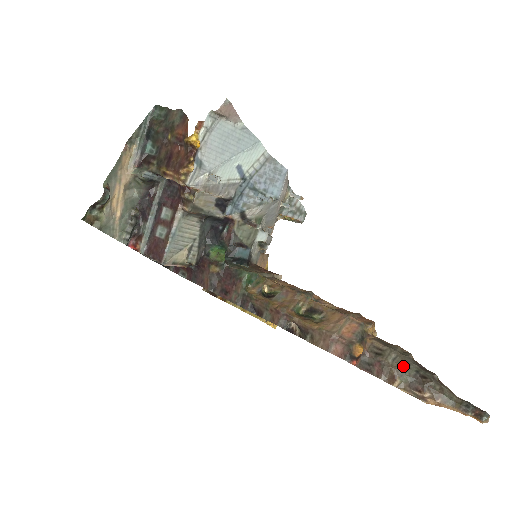
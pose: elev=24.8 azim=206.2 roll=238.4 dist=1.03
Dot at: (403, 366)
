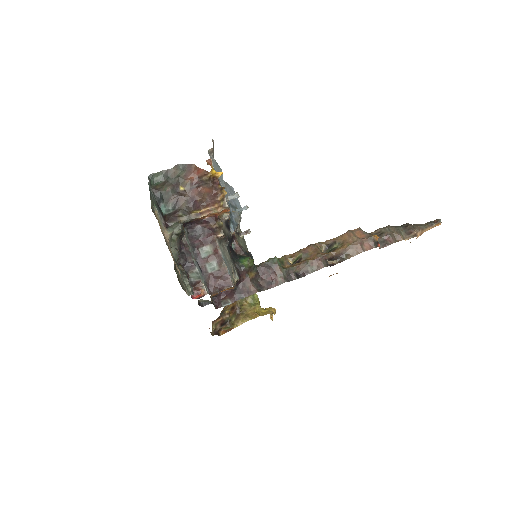
Dot at: (396, 229)
